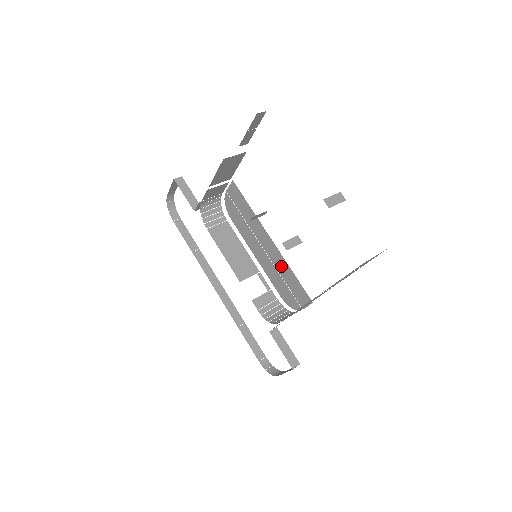
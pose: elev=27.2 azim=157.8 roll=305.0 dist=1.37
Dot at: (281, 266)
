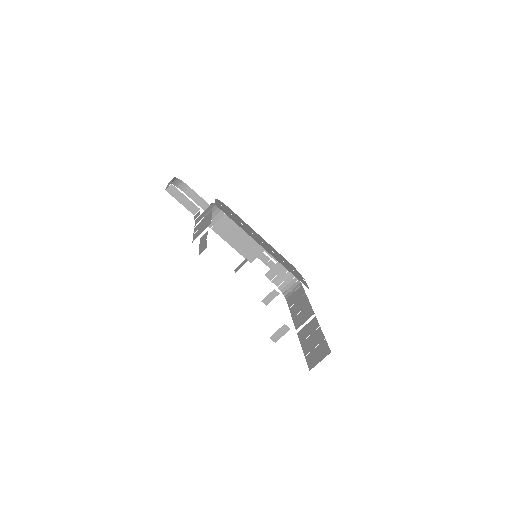
Dot at: (279, 260)
